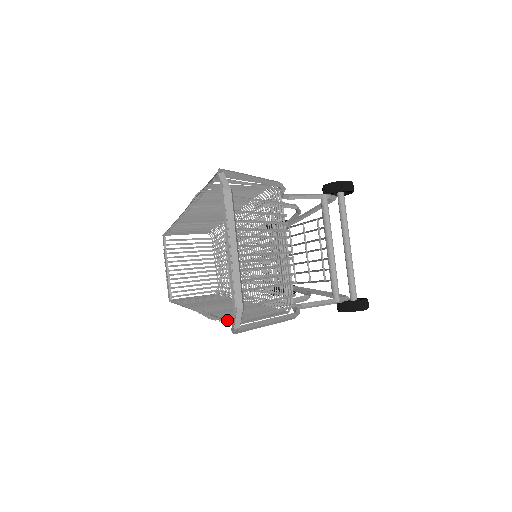
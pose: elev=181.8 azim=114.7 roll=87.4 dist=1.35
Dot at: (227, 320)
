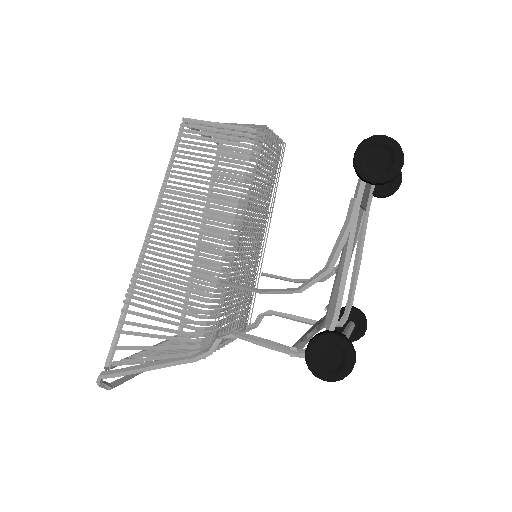
Dot at: occluded
